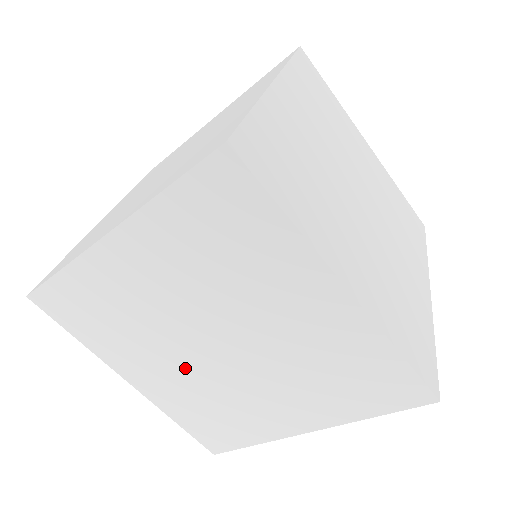
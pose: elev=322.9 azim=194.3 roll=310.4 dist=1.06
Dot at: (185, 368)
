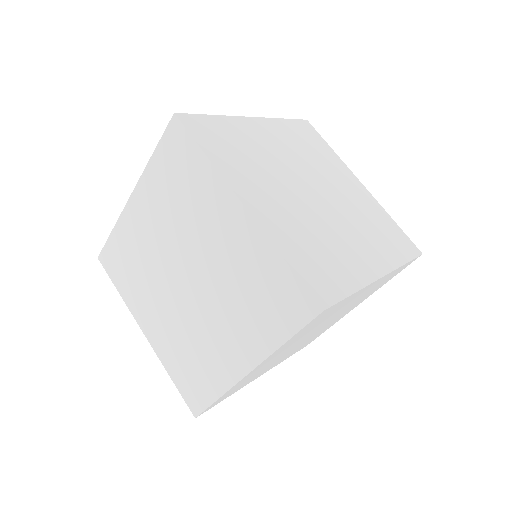
Dot at: (171, 308)
